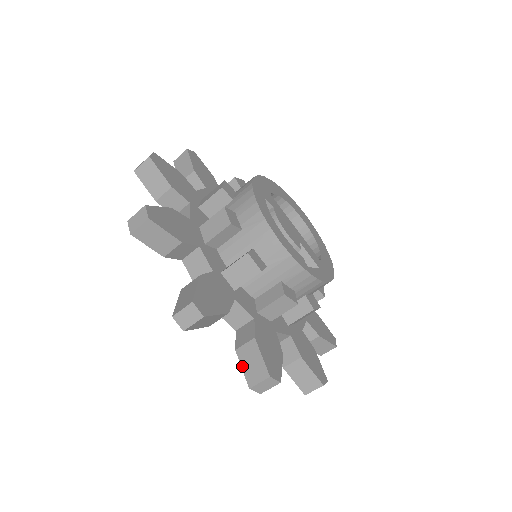
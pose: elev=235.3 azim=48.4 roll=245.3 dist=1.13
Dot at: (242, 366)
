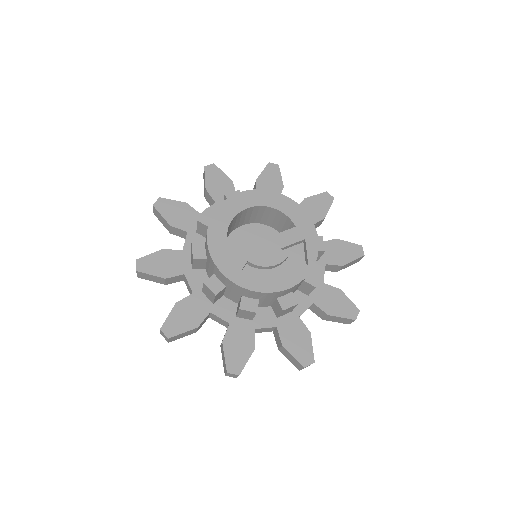
Dot at: occluded
